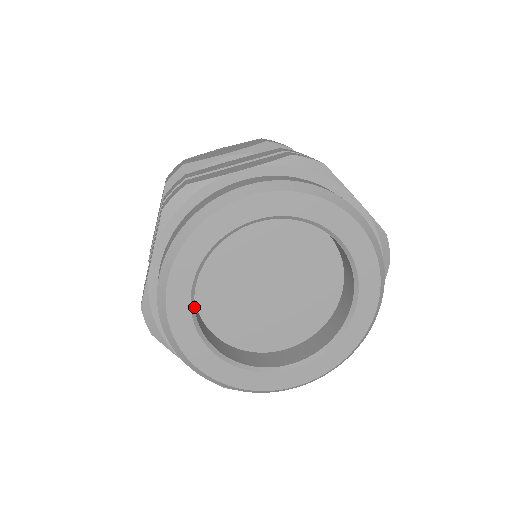
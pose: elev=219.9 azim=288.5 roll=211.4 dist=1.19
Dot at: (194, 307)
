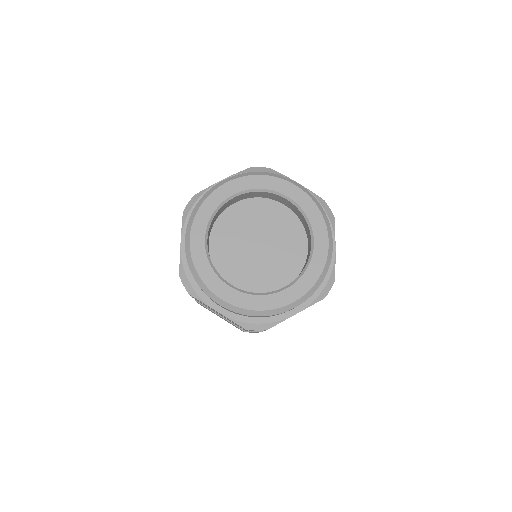
Dot at: (209, 256)
